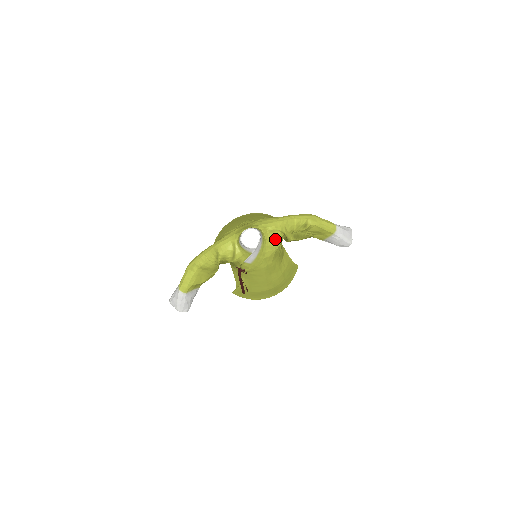
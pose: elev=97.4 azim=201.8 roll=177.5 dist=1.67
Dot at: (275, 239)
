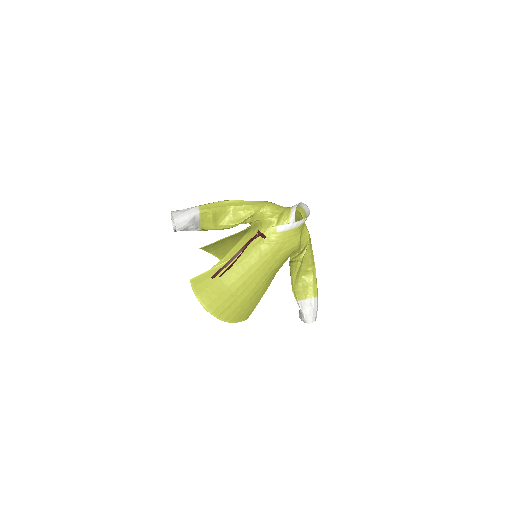
Dot at: (302, 238)
